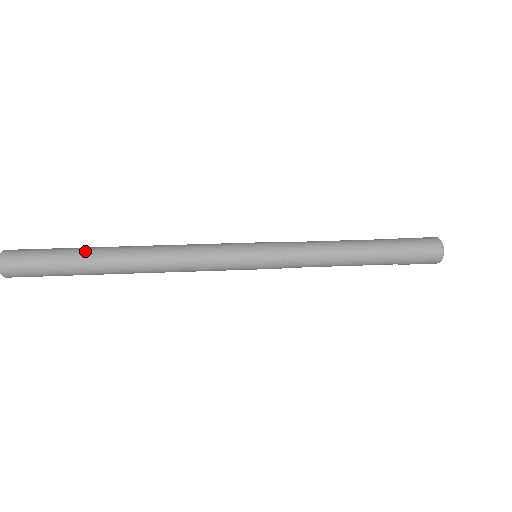
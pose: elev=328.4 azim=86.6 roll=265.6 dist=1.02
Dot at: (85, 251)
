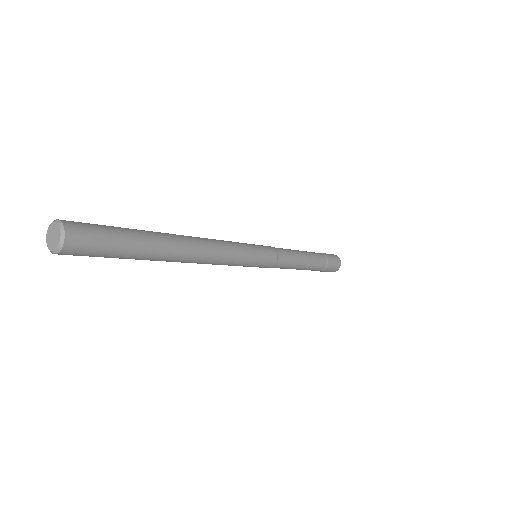
Dot at: (141, 230)
